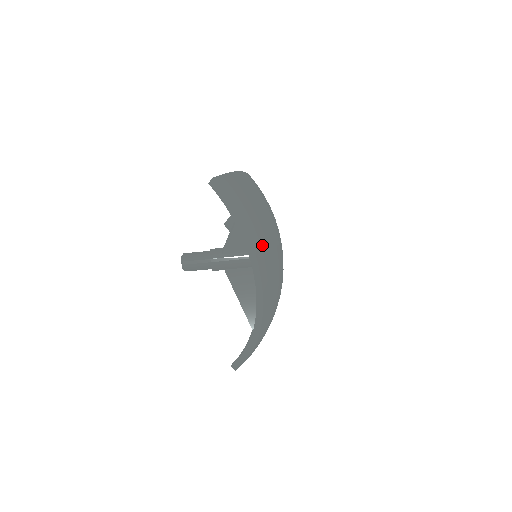
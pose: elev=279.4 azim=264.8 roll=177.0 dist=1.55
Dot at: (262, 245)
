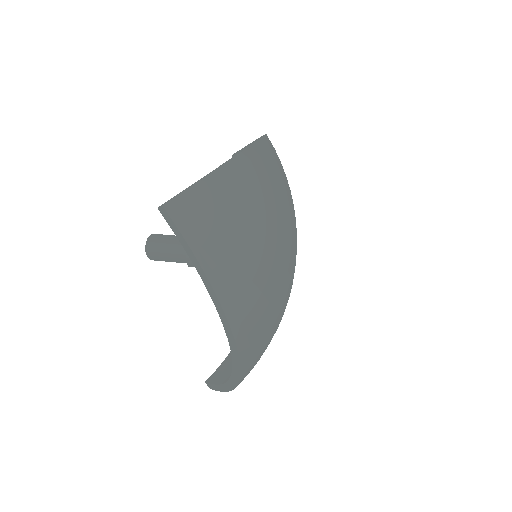
Dot at: occluded
